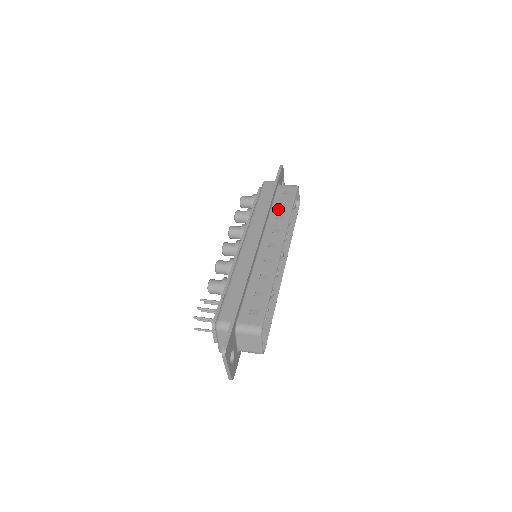
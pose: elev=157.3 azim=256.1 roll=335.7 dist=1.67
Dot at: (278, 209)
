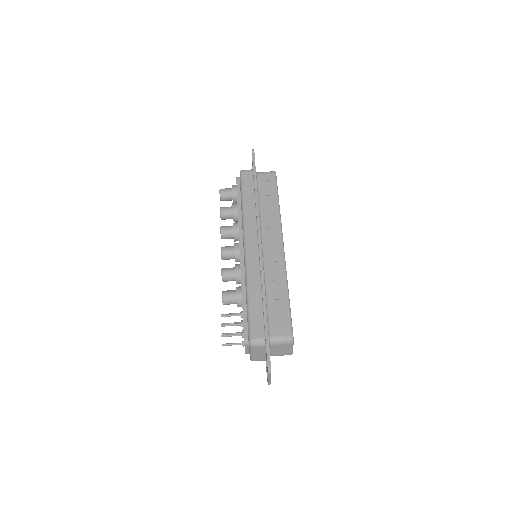
Dot at: (265, 203)
